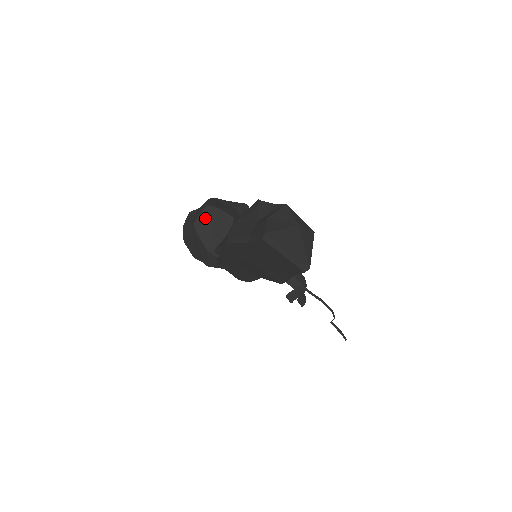
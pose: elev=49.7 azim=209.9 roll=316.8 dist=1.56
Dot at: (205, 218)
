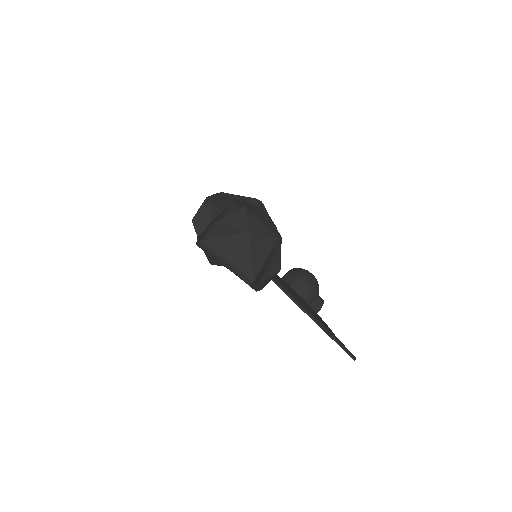
Dot at: (203, 215)
